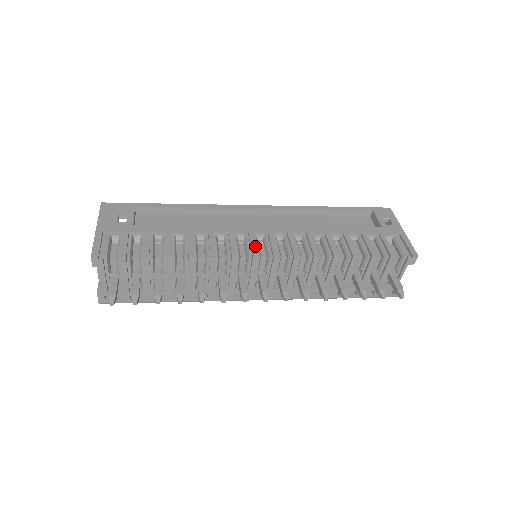
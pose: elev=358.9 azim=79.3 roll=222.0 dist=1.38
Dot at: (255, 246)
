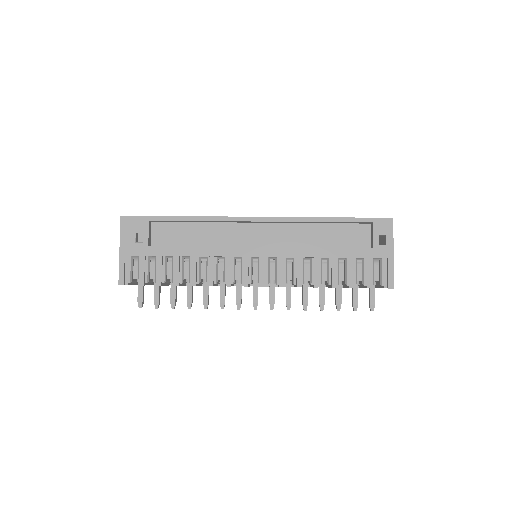
Dot at: (247, 274)
